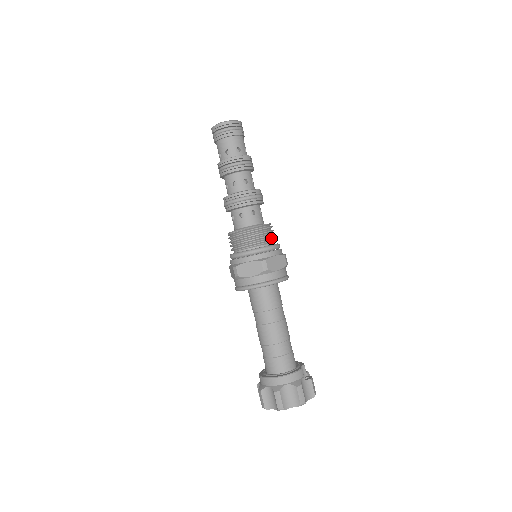
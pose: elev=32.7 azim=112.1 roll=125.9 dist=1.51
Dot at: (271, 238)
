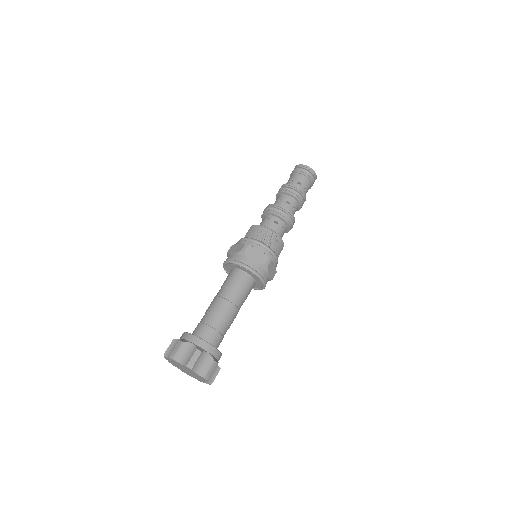
Dot at: (279, 254)
